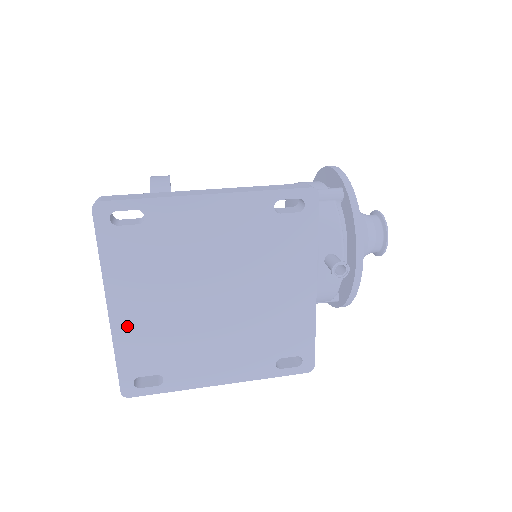
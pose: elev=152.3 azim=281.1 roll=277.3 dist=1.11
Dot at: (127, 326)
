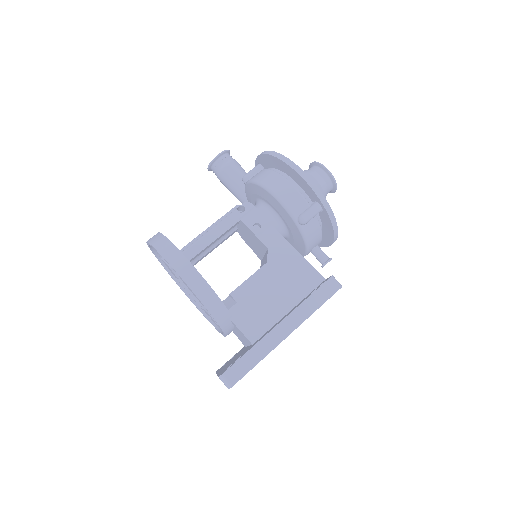
Dot at: occluded
